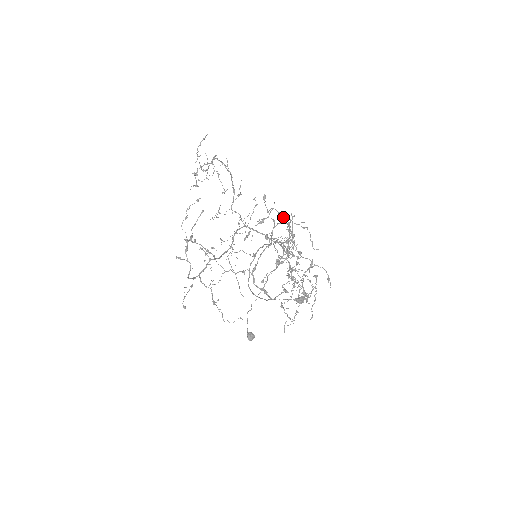
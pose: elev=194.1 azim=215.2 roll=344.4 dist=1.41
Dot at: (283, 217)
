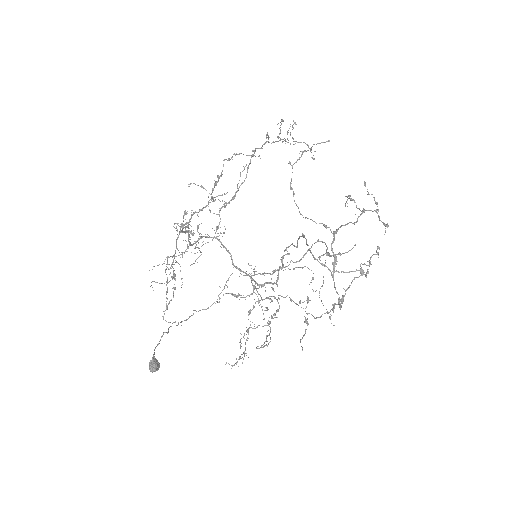
Dot at: occluded
